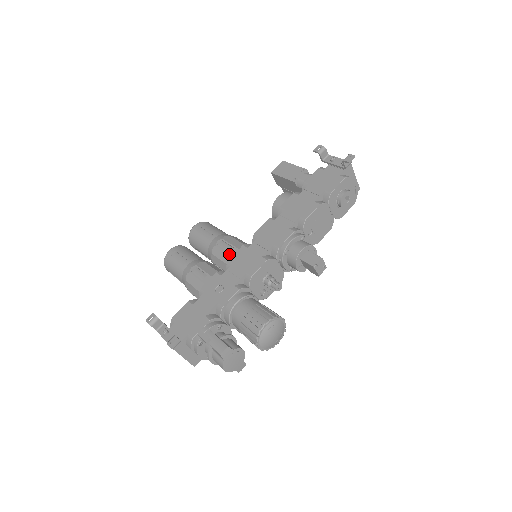
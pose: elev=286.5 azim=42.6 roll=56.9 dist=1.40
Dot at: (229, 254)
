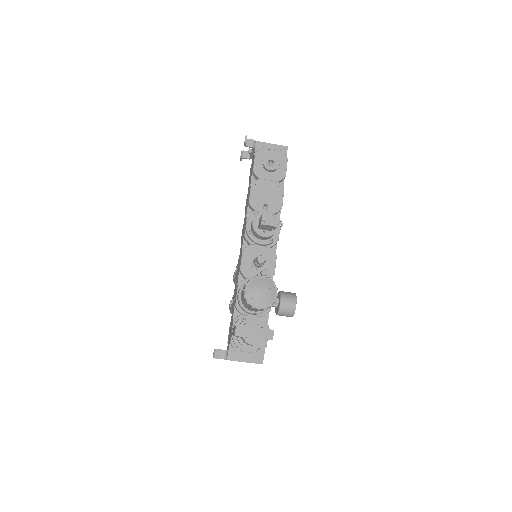
Dot at: occluded
